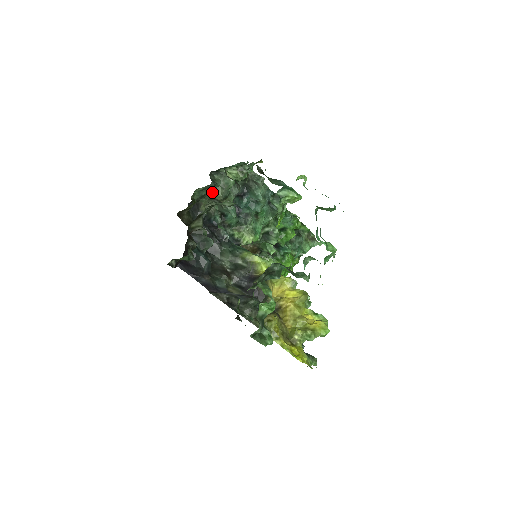
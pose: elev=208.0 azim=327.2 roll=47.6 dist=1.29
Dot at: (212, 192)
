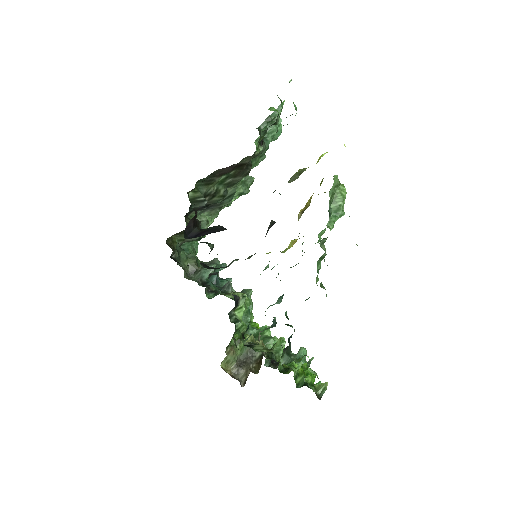
Dot at: (184, 253)
